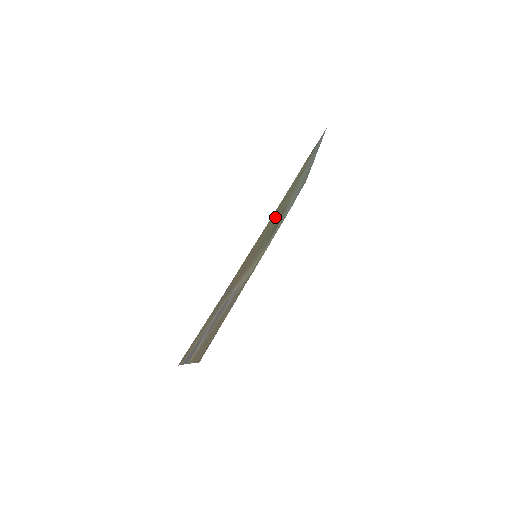
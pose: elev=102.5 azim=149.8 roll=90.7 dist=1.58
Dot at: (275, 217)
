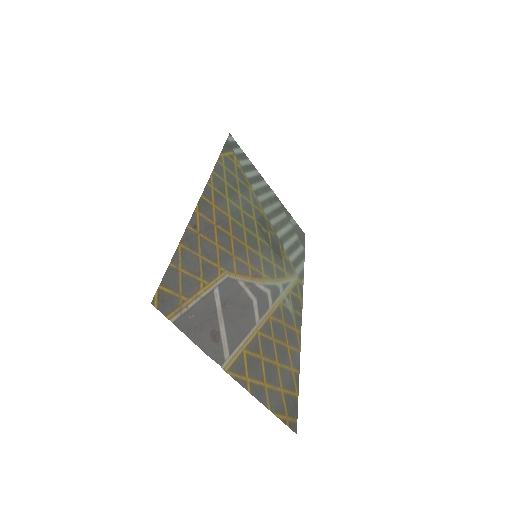
Dot at: (235, 202)
